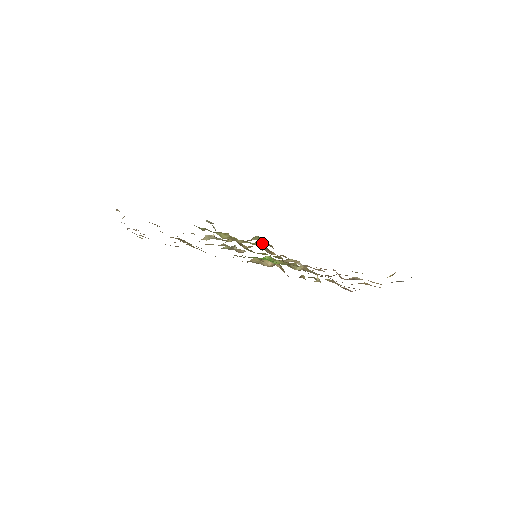
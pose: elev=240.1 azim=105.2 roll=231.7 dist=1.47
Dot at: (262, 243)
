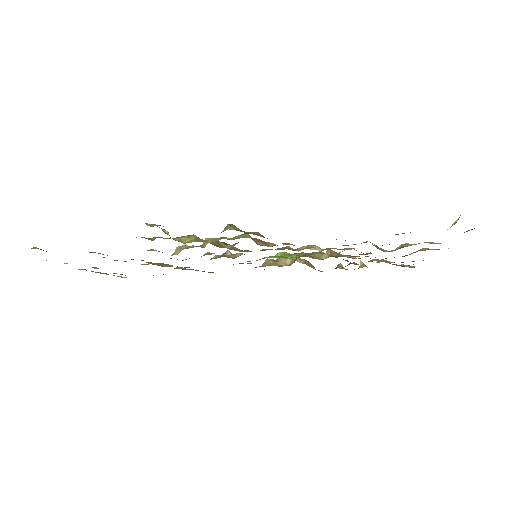
Dot at: (247, 234)
